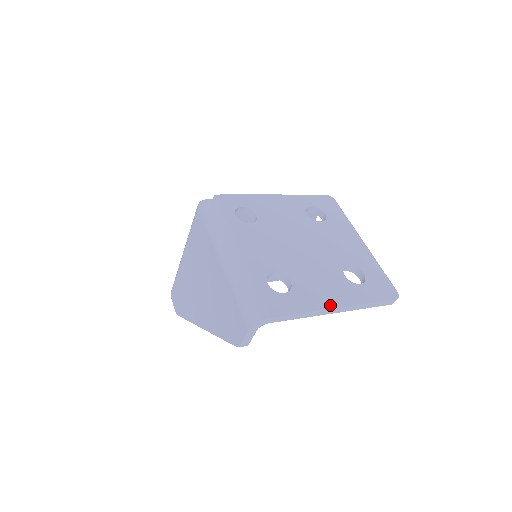
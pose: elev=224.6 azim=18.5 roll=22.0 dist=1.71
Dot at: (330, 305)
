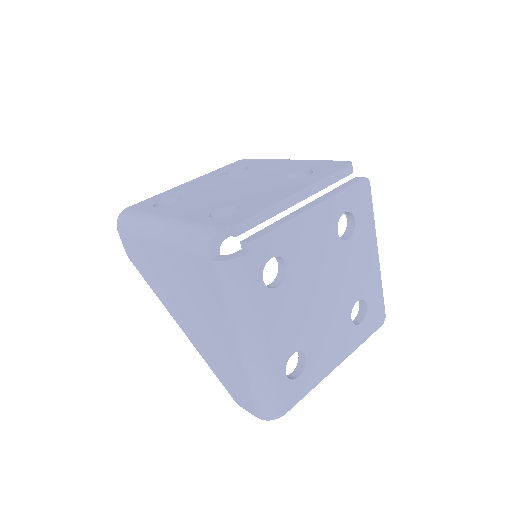
Dot at: (332, 368)
